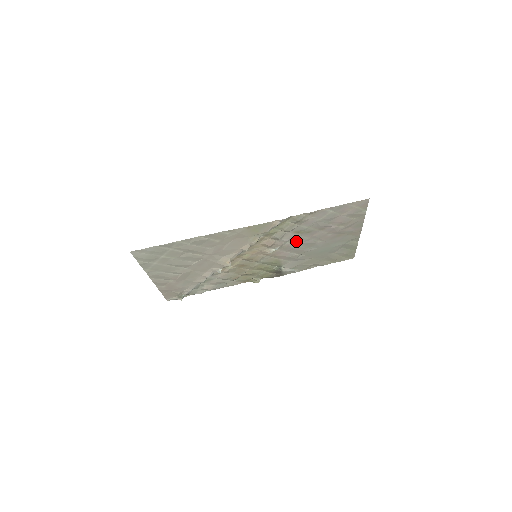
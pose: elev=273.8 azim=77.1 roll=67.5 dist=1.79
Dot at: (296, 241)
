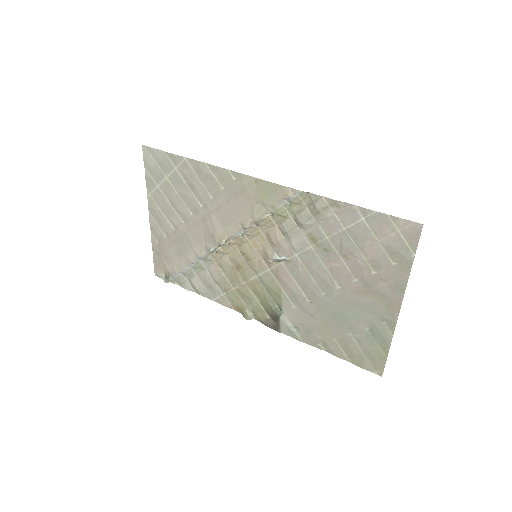
Dot at: (308, 260)
